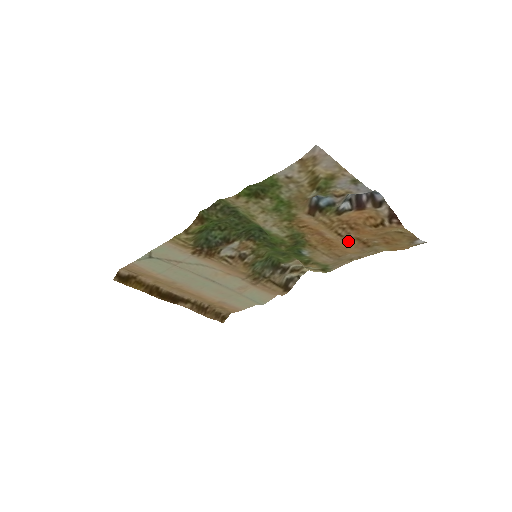
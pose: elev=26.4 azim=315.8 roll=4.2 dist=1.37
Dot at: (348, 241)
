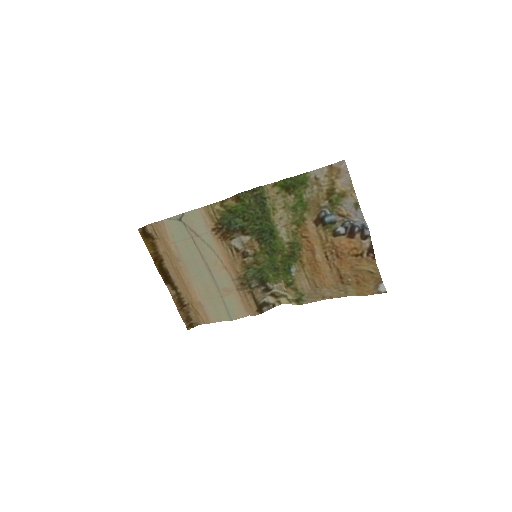
Dot at: (330, 268)
